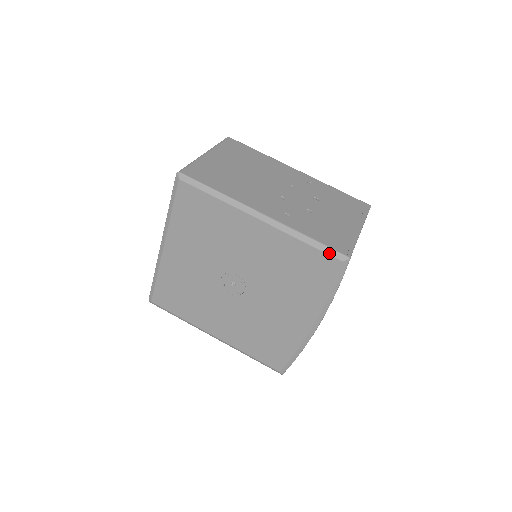
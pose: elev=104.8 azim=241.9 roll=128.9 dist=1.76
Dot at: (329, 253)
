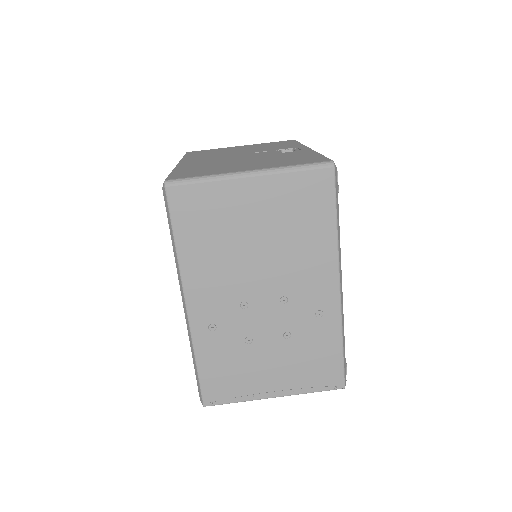
Dot at: (198, 385)
